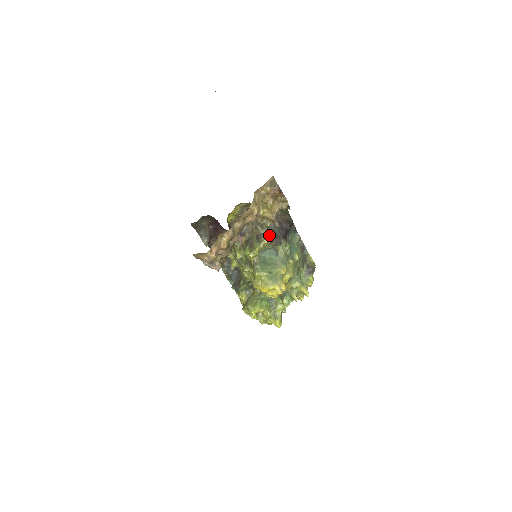
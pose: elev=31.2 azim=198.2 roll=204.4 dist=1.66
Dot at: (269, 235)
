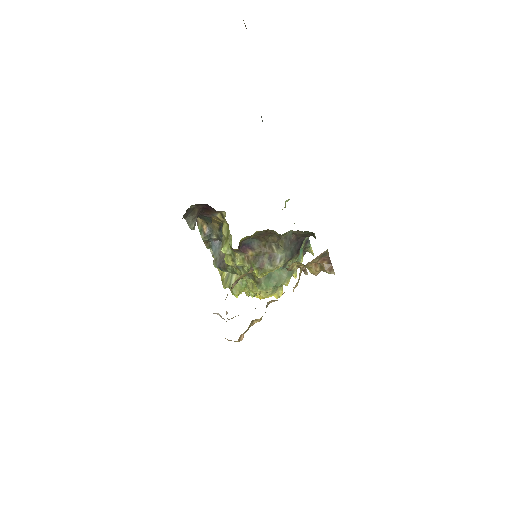
Dot at: (284, 257)
